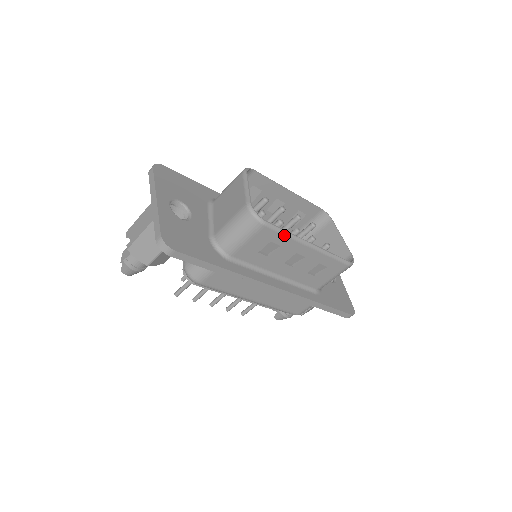
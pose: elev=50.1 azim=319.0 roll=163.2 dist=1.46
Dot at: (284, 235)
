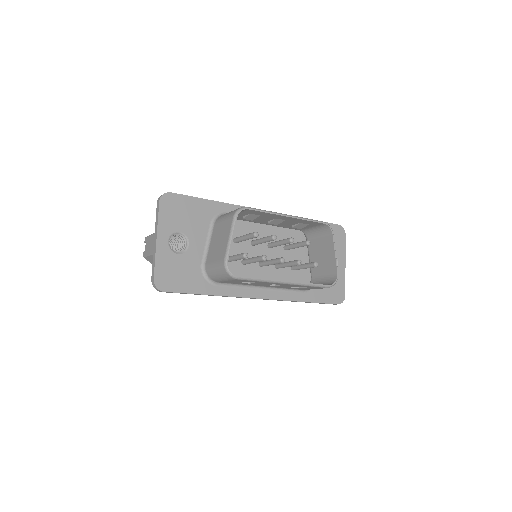
Dot at: (257, 281)
